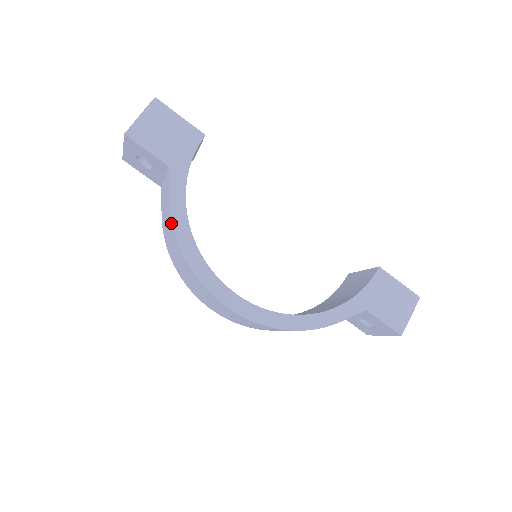
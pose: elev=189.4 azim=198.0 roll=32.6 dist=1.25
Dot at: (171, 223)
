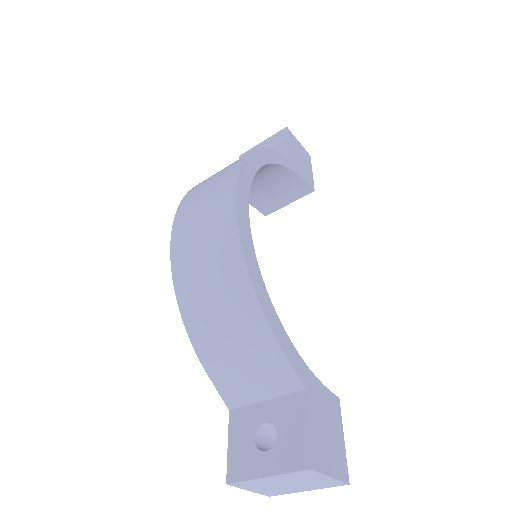
Dot at: occluded
